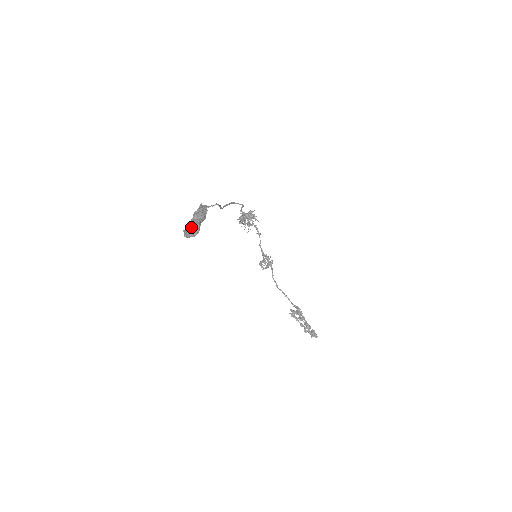
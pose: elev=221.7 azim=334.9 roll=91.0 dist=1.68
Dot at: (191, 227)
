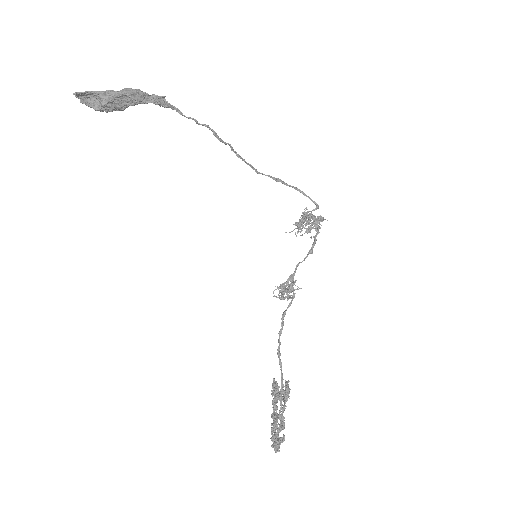
Dot at: occluded
